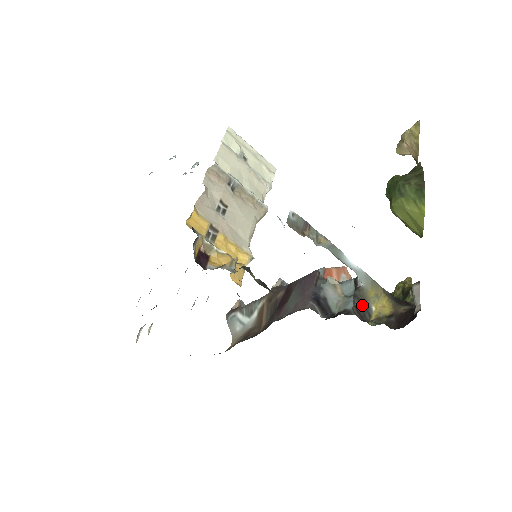
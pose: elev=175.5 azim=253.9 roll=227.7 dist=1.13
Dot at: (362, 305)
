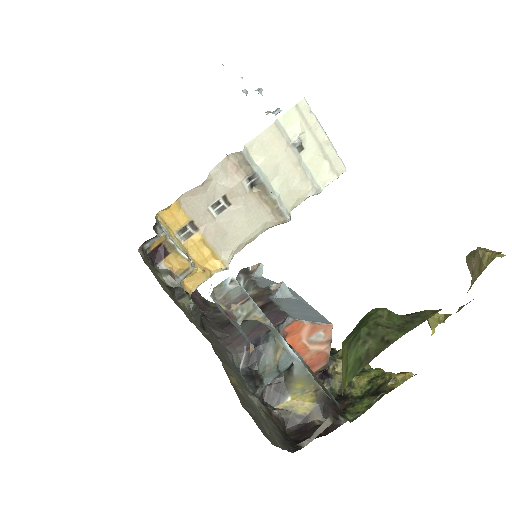
Dot at: (279, 388)
